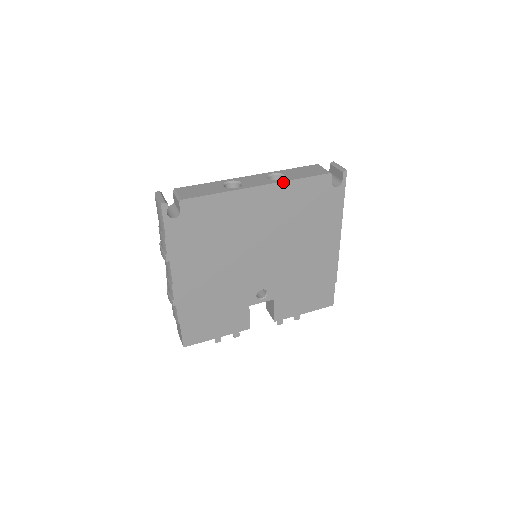
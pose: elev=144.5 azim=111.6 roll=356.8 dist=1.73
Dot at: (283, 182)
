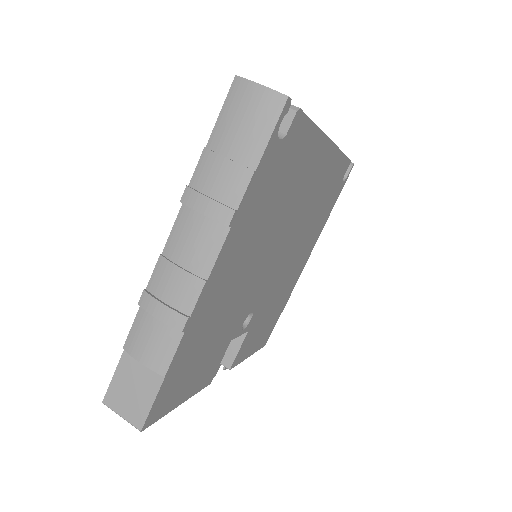
Dot at: (338, 149)
